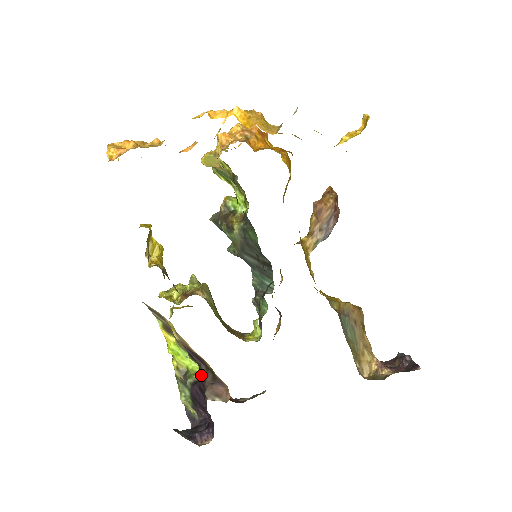
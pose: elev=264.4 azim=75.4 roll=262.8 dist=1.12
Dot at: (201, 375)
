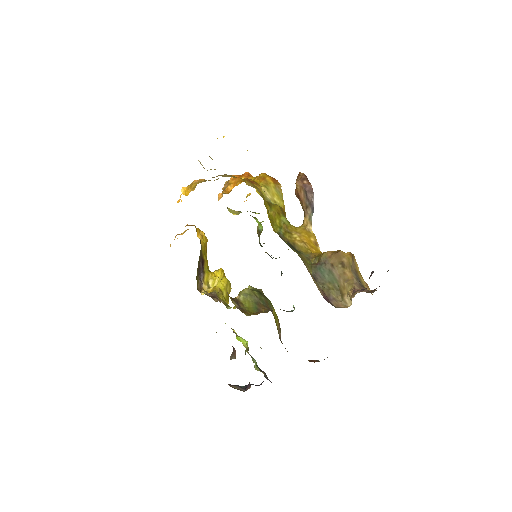
Dot at: occluded
